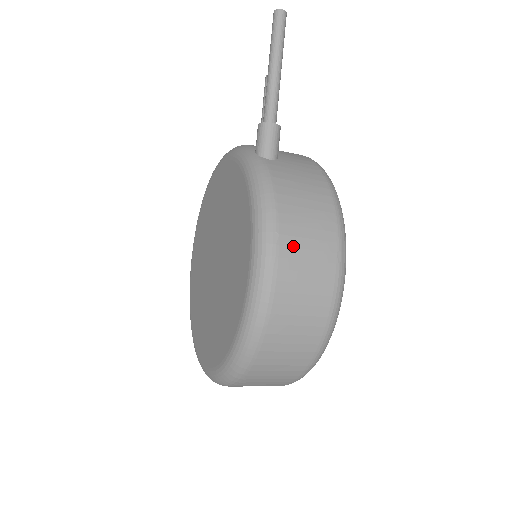
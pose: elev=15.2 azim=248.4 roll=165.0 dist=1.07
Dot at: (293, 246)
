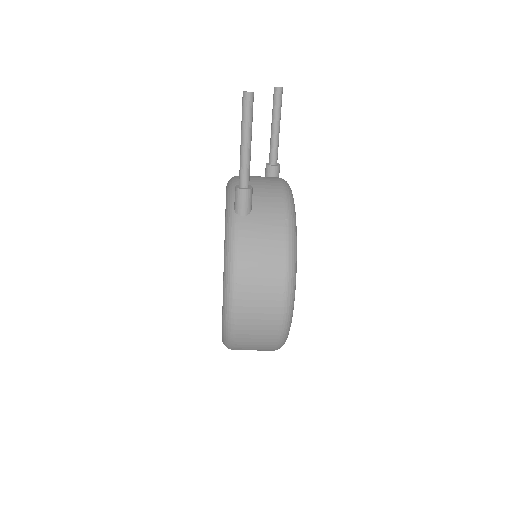
Dot at: (249, 291)
